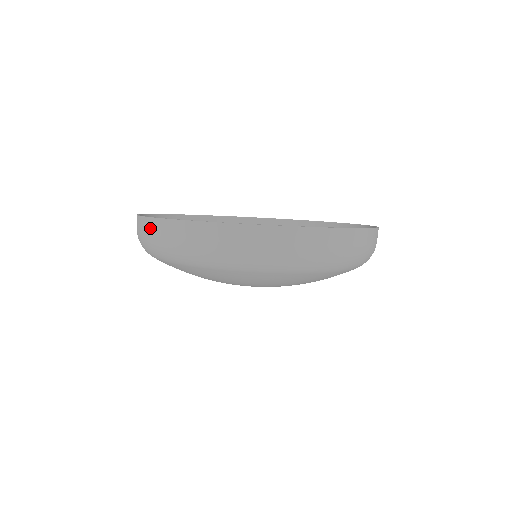
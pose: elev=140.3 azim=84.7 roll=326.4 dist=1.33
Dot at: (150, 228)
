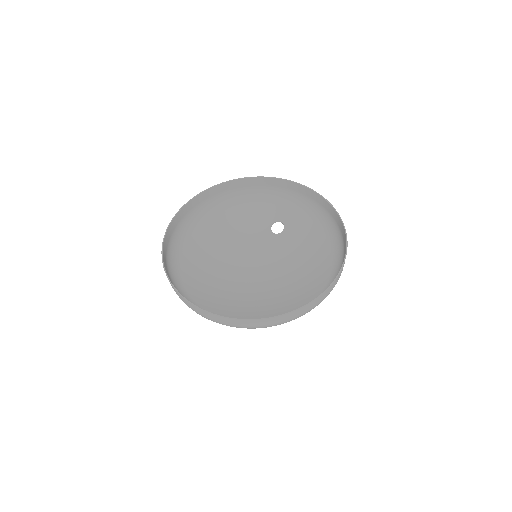
Dot at: occluded
